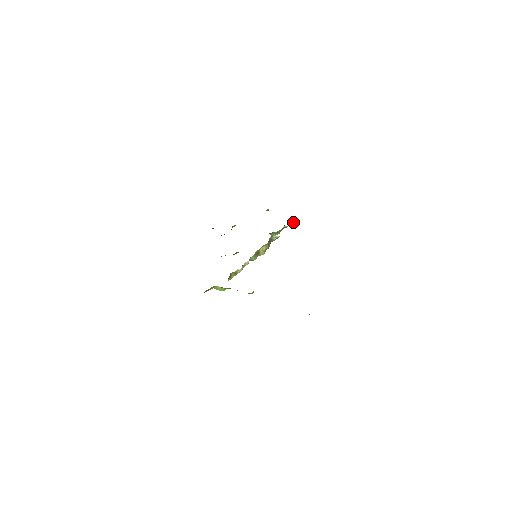
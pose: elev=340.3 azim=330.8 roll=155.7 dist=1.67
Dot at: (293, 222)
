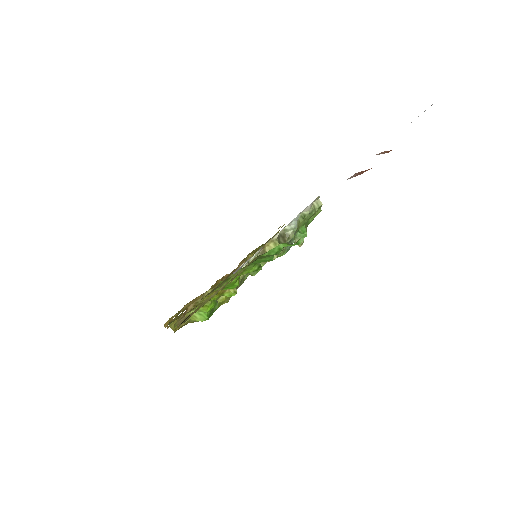
Dot at: (317, 206)
